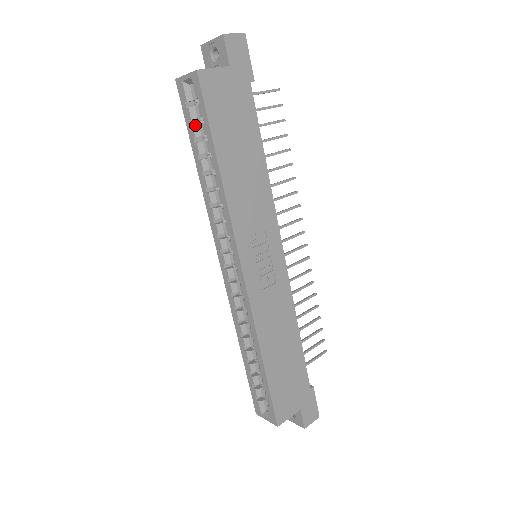
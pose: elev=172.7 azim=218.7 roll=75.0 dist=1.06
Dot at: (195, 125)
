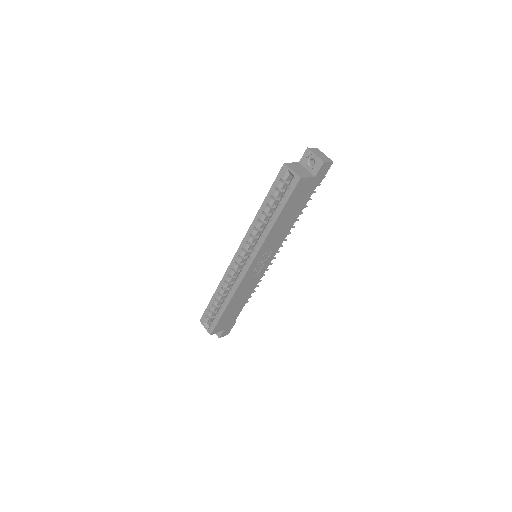
Dot at: (277, 191)
